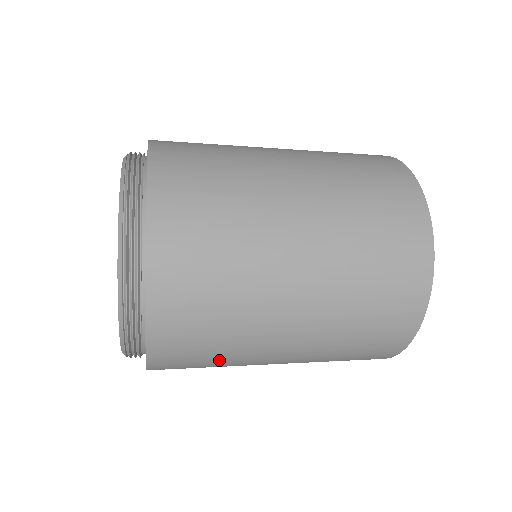
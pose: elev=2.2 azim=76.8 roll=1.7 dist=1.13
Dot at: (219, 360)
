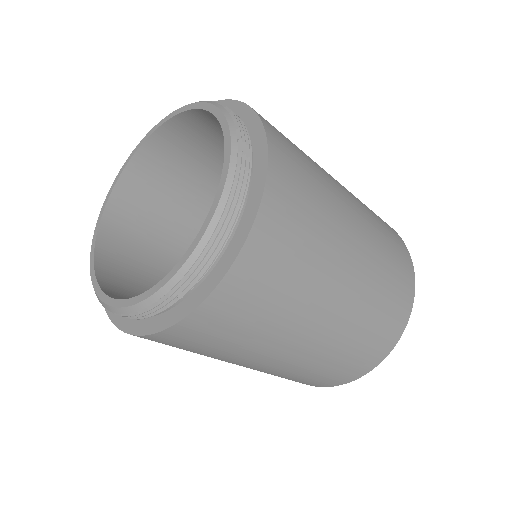
Dot at: (246, 337)
